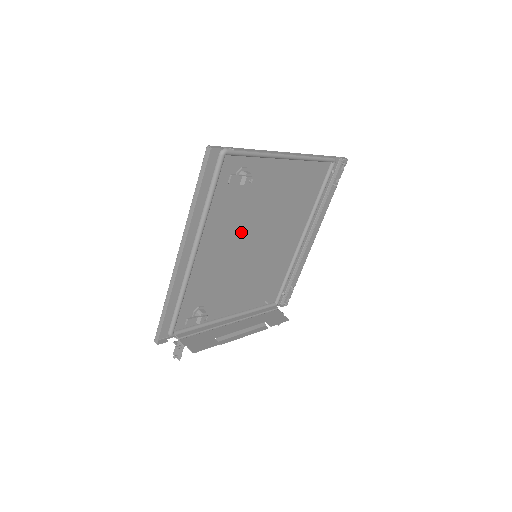
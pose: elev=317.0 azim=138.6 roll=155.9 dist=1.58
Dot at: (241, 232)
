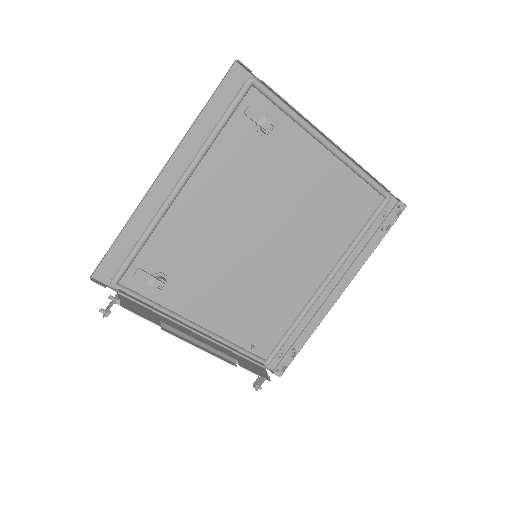
Dot at: (246, 206)
